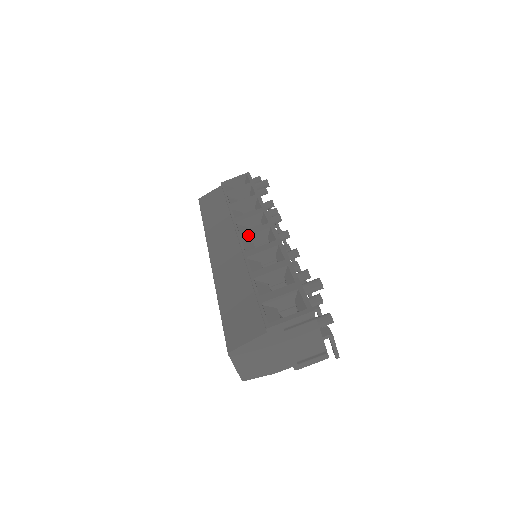
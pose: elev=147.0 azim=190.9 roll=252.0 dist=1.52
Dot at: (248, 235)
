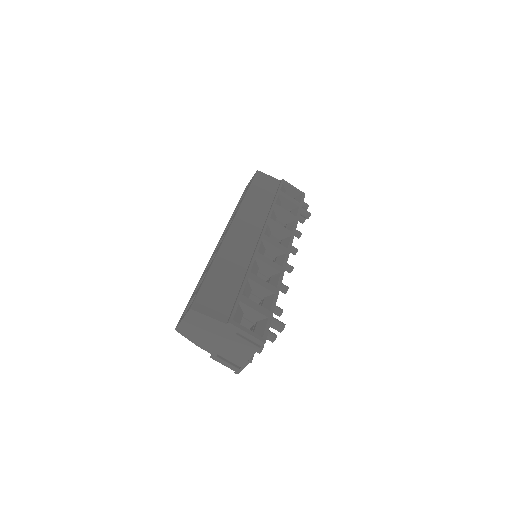
Dot at: (269, 242)
